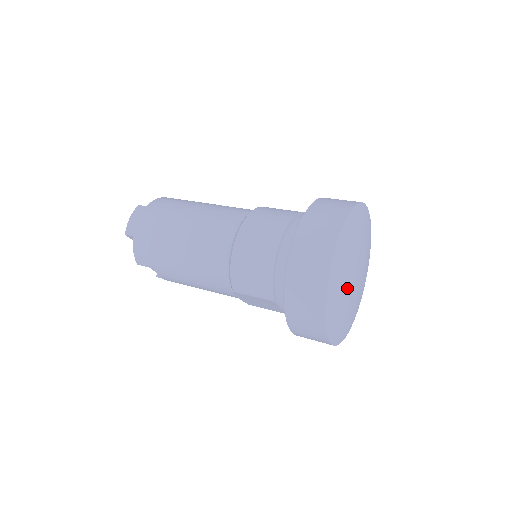
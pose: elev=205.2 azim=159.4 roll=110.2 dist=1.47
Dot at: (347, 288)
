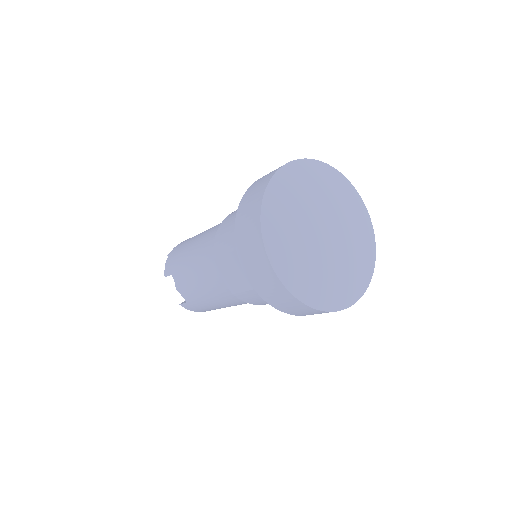
Dot at: (304, 219)
